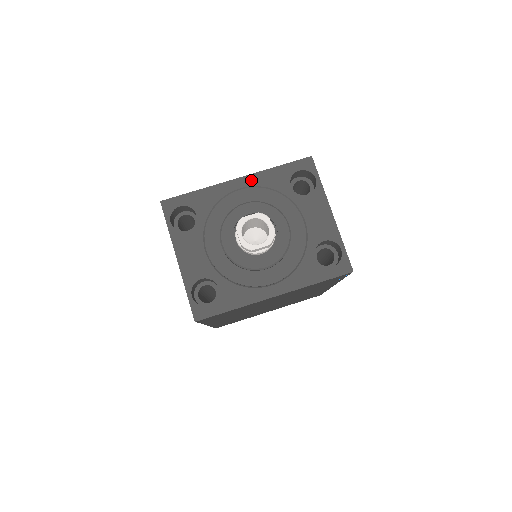
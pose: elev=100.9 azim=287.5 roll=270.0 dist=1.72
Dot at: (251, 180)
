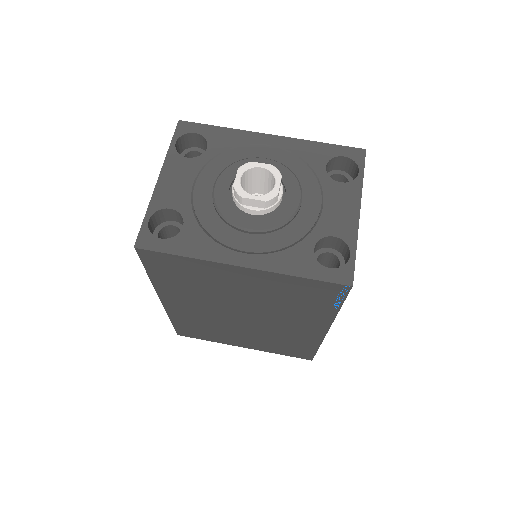
Dot at: (285, 142)
